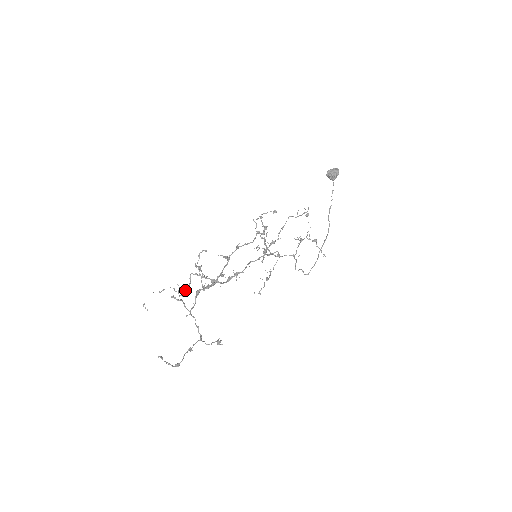
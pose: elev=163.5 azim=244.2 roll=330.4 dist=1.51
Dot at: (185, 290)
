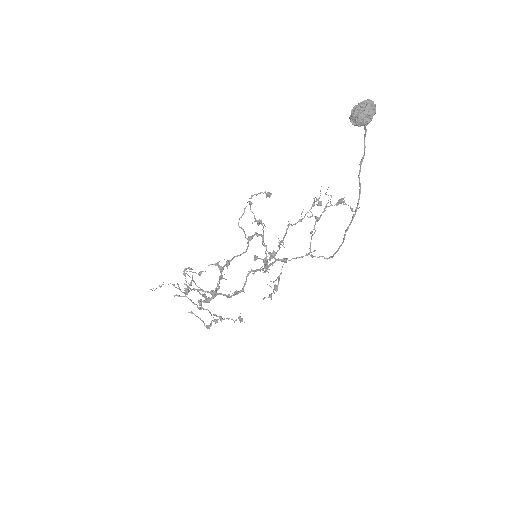
Dot at: (185, 293)
